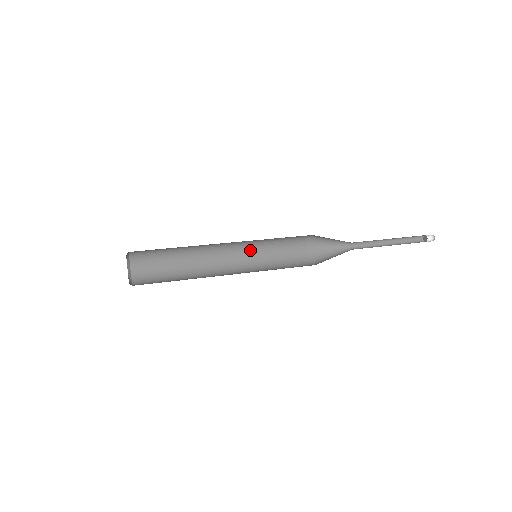
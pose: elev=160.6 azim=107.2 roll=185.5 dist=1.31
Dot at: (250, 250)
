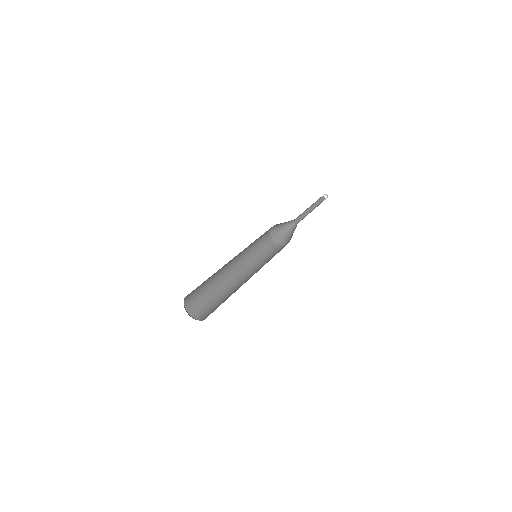
Dot at: occluded
